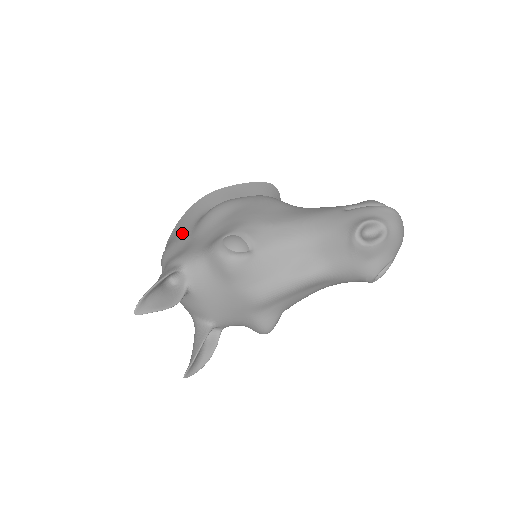
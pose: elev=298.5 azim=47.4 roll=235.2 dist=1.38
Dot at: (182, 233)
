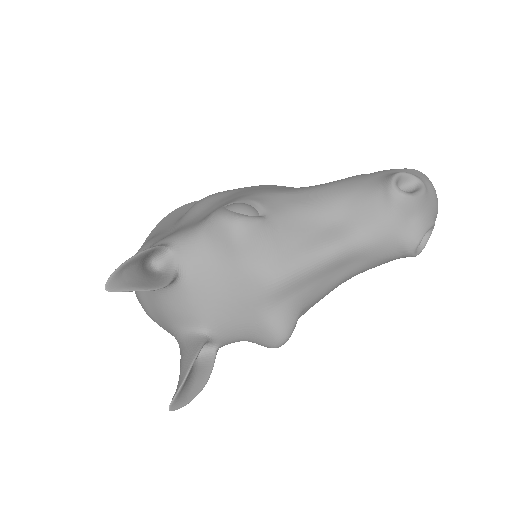
Dot at: (161, 231)
